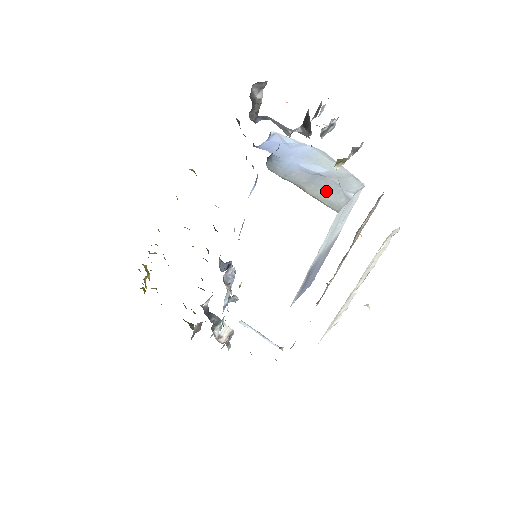
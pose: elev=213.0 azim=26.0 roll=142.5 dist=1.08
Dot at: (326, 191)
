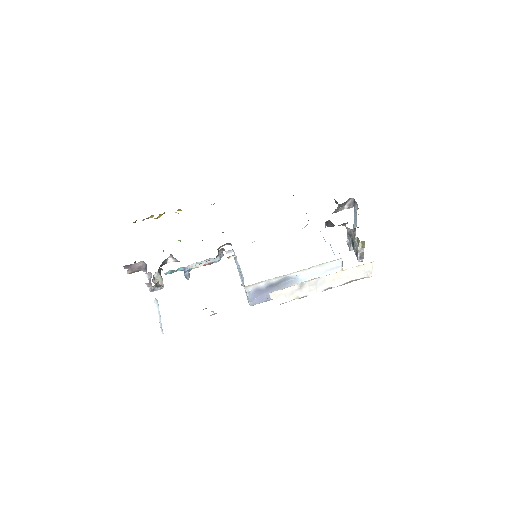
Dot at: occluded
